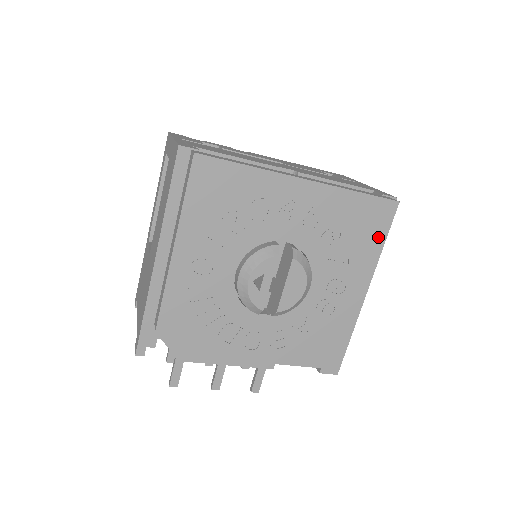
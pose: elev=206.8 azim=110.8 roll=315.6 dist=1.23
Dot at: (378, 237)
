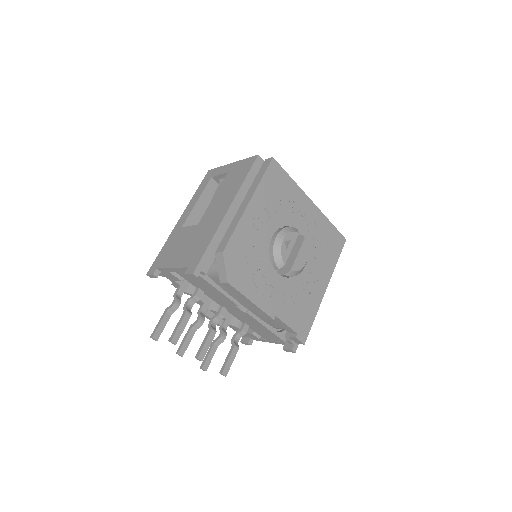
Dot at: (336, 255)
